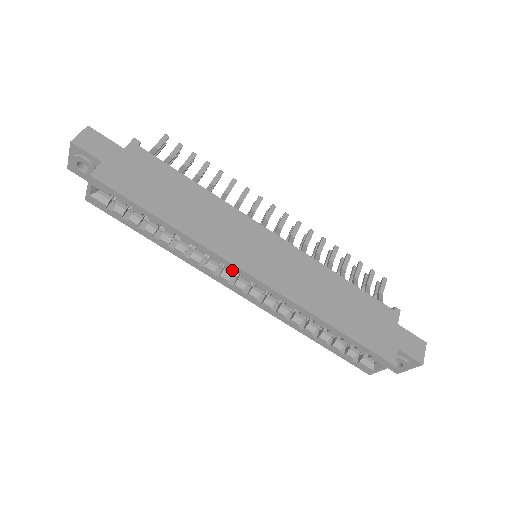
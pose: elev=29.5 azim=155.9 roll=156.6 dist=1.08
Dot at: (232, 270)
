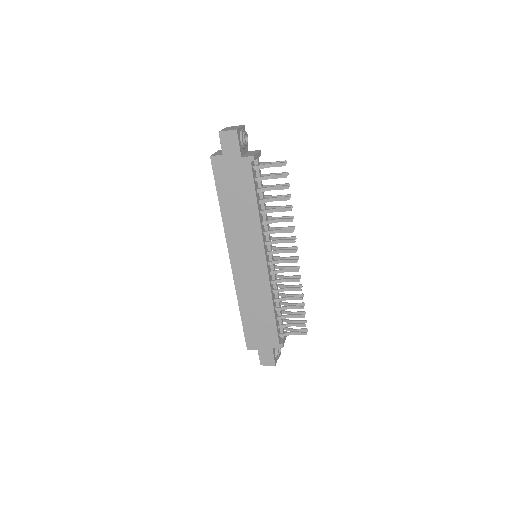
Dot at: occluded
